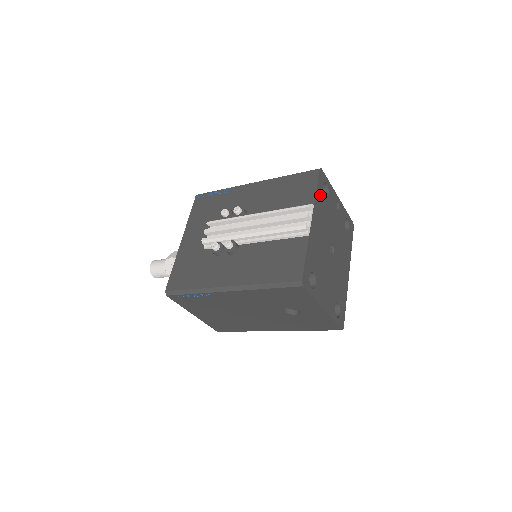
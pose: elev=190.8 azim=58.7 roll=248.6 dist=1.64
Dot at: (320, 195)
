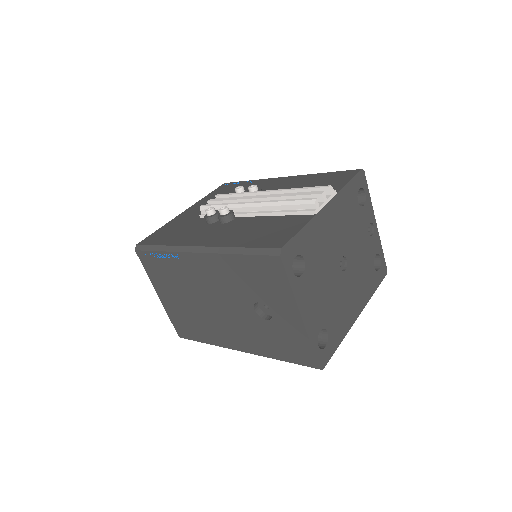
Dot at: (351, 193)
